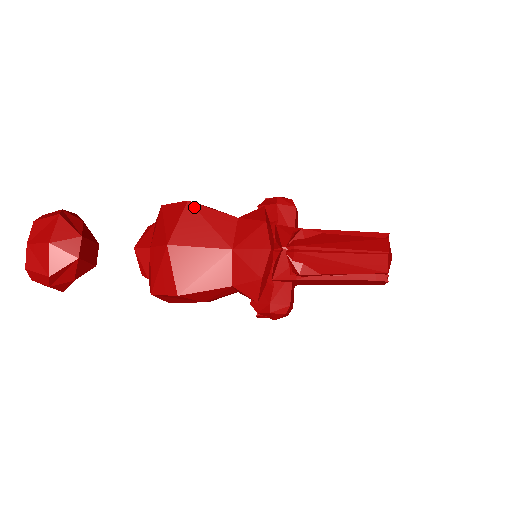
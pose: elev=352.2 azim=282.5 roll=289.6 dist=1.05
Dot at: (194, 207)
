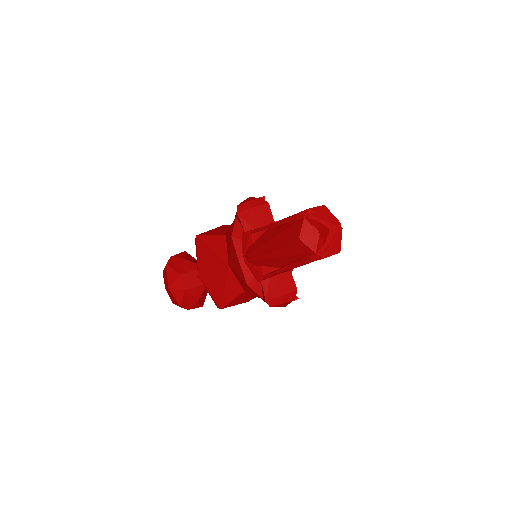
Dot at: (200, 239)
